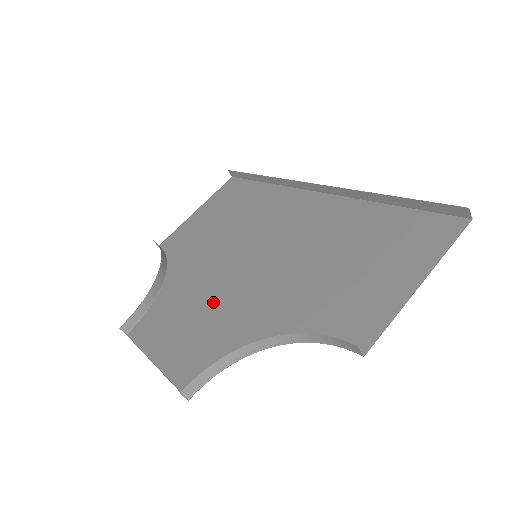
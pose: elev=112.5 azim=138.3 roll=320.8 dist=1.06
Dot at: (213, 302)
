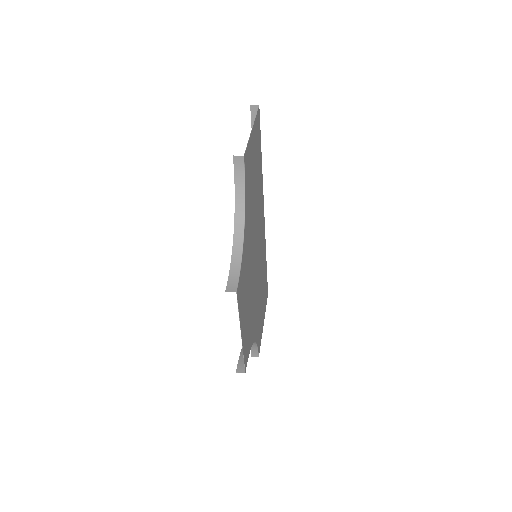
Dot at: (250, 287)
